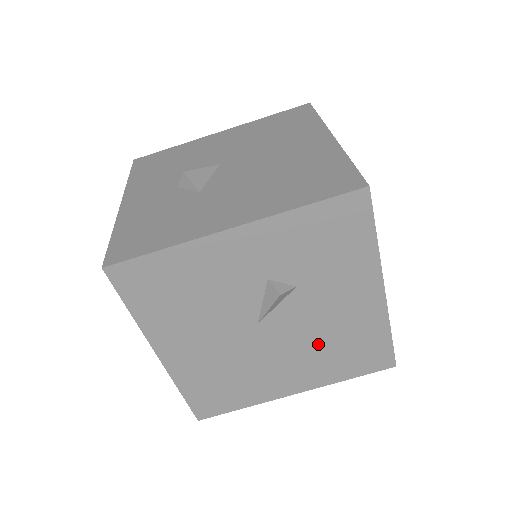
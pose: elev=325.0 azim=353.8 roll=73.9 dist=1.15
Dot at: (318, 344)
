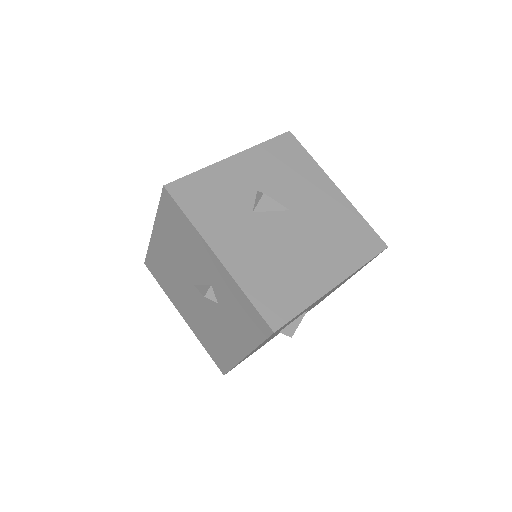
Dot at: (206, 324)
